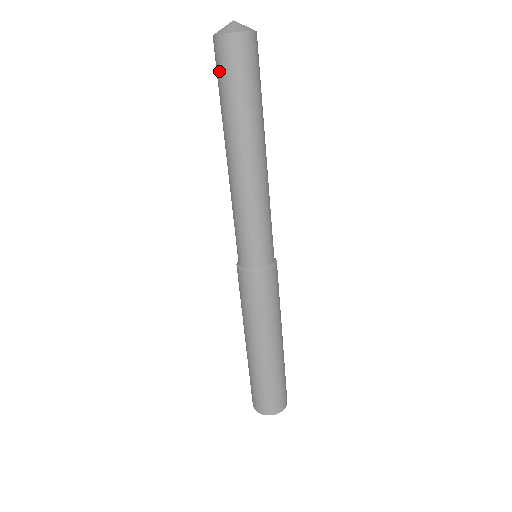
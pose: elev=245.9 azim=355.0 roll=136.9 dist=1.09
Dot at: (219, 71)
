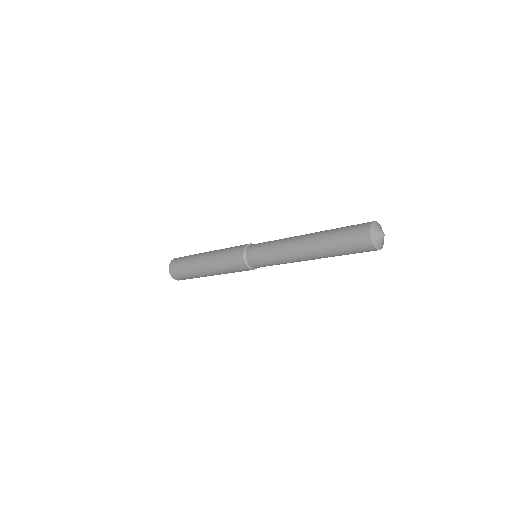
Dot at: (352, 243)
